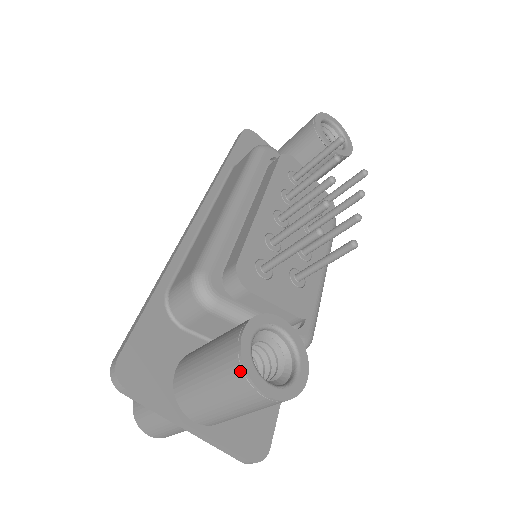
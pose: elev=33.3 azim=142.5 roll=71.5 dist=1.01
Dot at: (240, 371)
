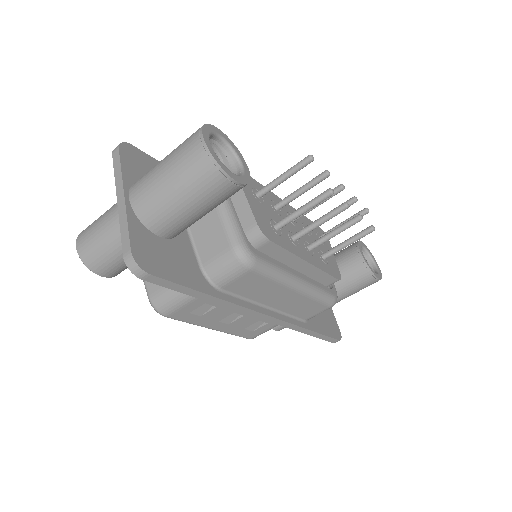
Dot at: (200, 128)
